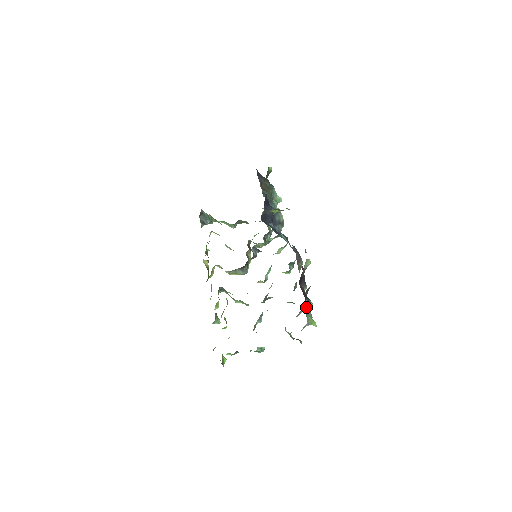
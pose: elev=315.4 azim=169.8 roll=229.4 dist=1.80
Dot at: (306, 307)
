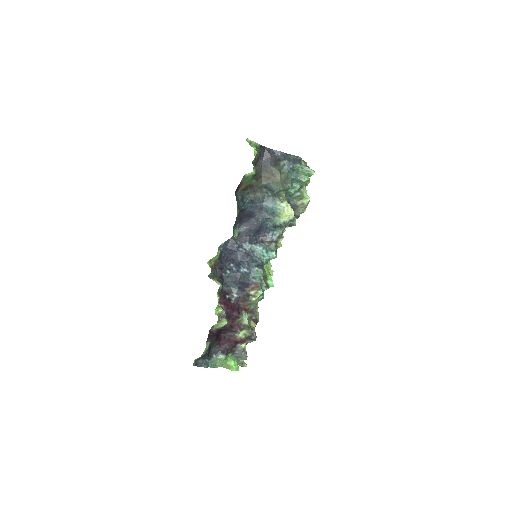
Dot at: (239, 348)
